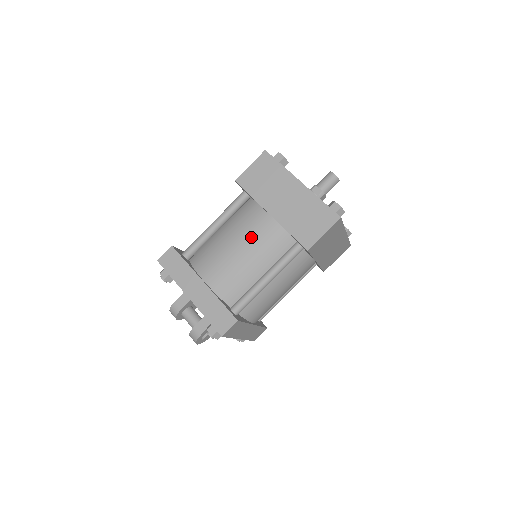
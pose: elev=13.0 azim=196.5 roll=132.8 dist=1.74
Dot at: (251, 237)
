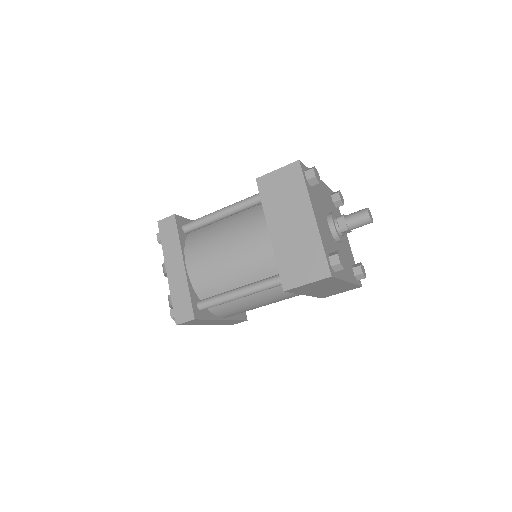
Dot at: (243, 246)
